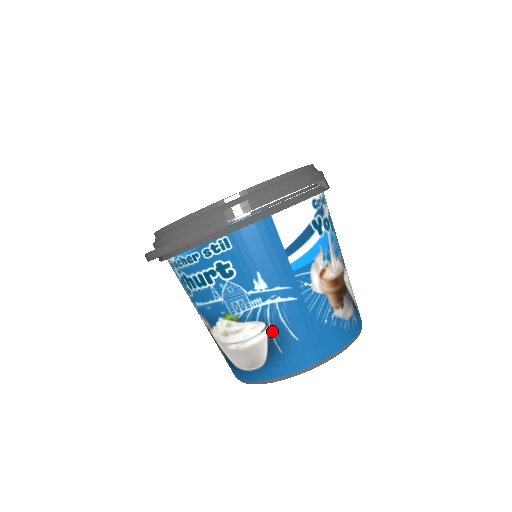
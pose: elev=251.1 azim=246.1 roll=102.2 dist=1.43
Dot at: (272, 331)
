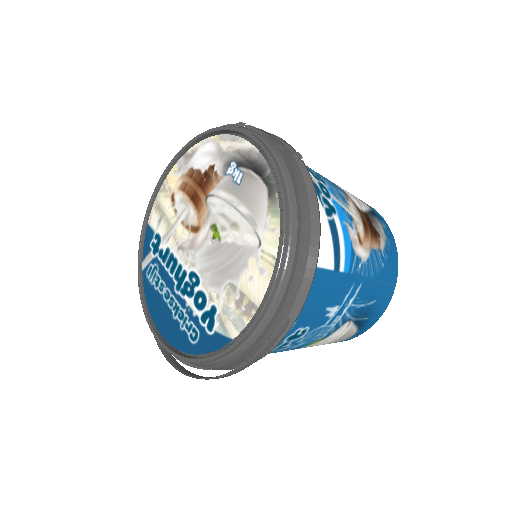
Dot at: (356, 318)
